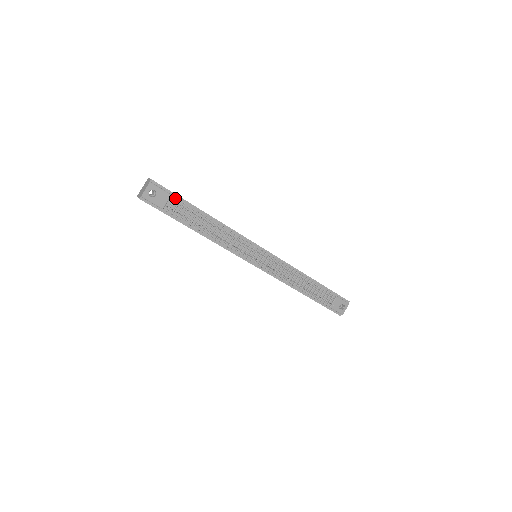
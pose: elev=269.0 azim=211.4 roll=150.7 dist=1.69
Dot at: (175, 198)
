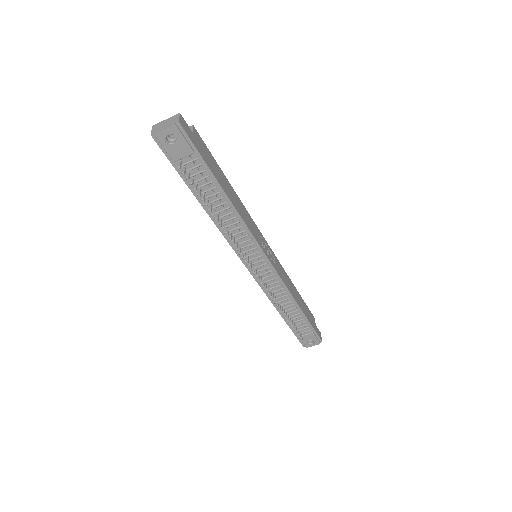
Dot at: (196, 159)
